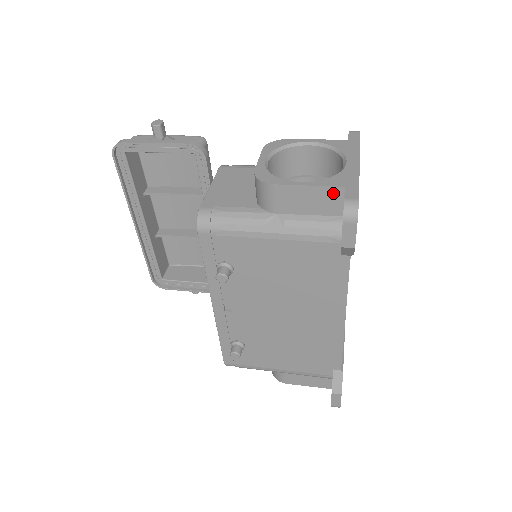
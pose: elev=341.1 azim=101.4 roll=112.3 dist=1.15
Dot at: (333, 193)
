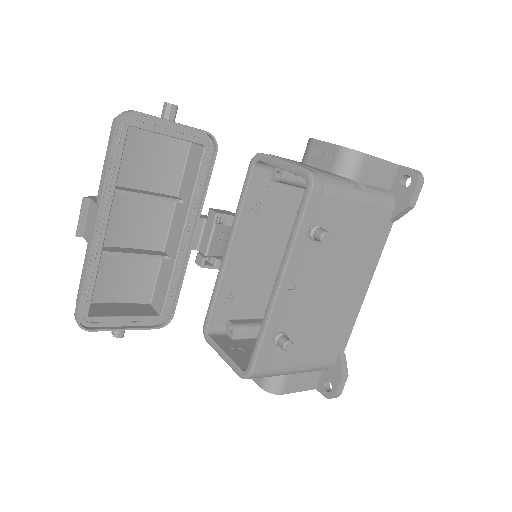
Dot at: (392, 169)
